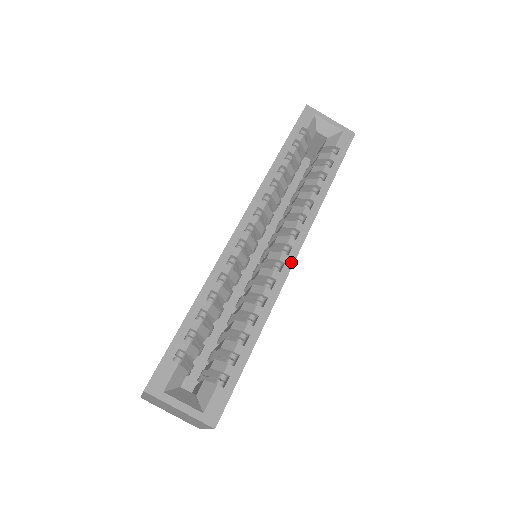
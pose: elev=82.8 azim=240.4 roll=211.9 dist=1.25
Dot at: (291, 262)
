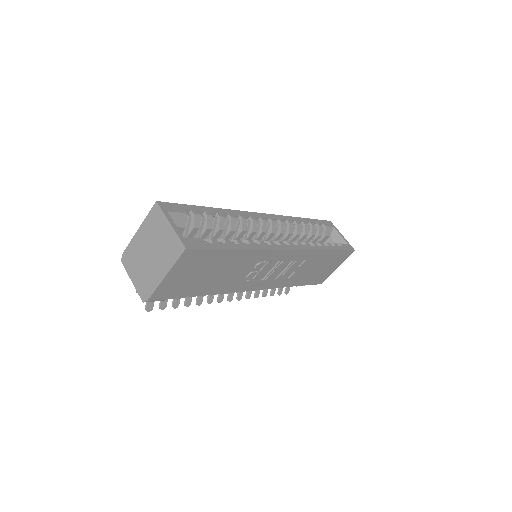
Dot at: (285, 248)
